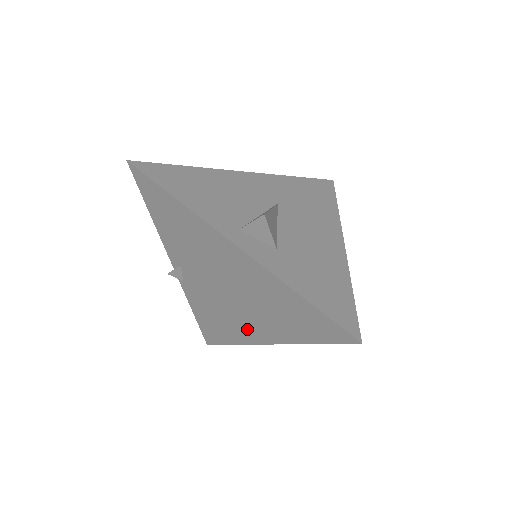
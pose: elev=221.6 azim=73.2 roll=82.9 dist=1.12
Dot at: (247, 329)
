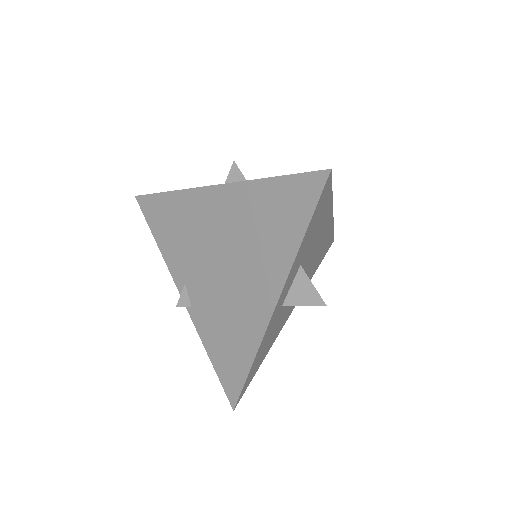
Dot at: (254, 306)
